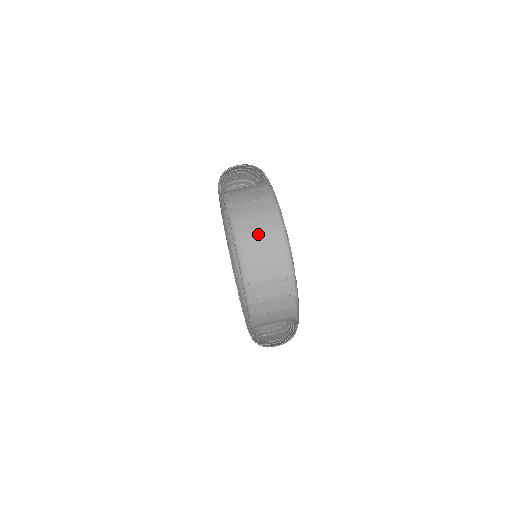
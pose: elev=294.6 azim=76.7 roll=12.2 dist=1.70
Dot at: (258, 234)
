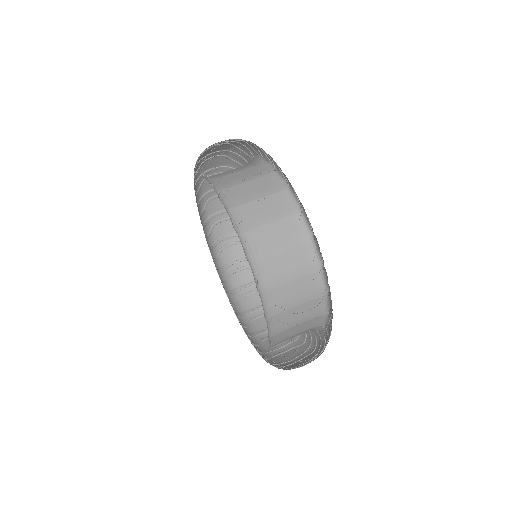
Dot at: (243, 181)
